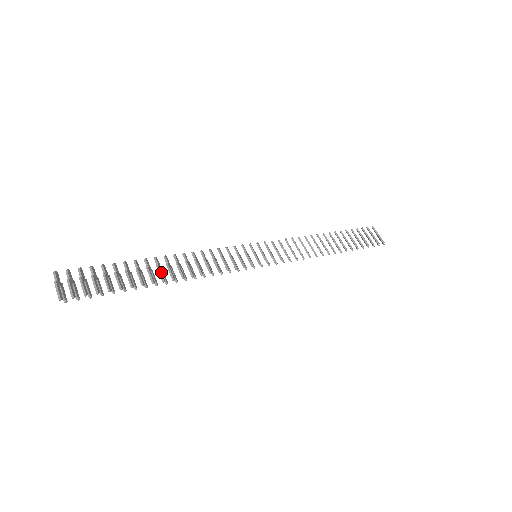
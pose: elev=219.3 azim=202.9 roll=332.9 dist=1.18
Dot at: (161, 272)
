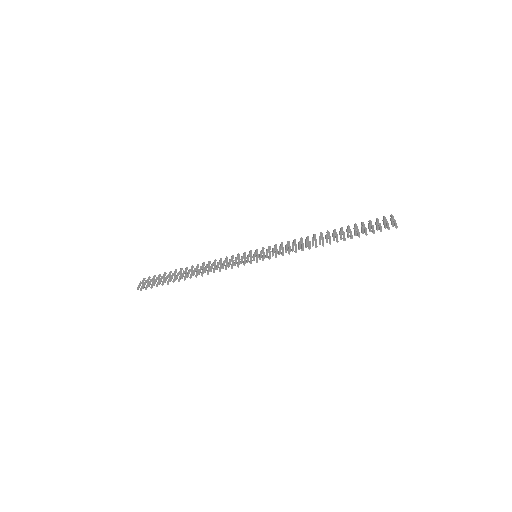
Dot at: (189, 272)
